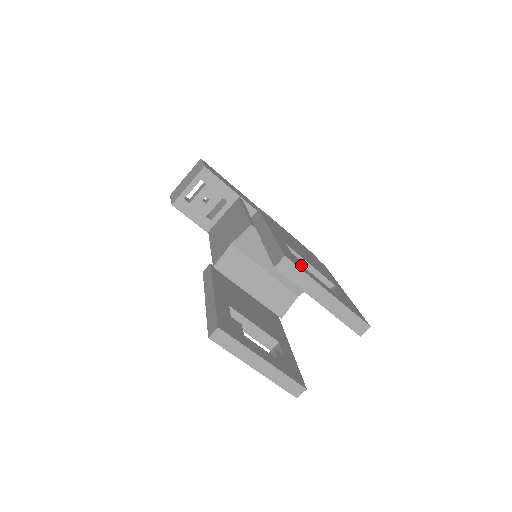
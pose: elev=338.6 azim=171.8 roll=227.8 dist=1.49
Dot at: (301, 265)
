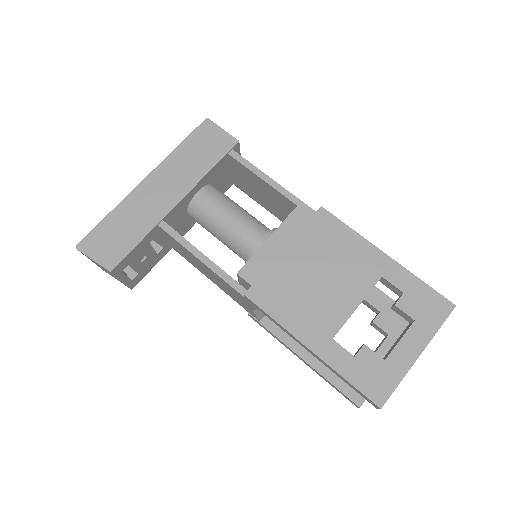
Dot at: (381, 370)
